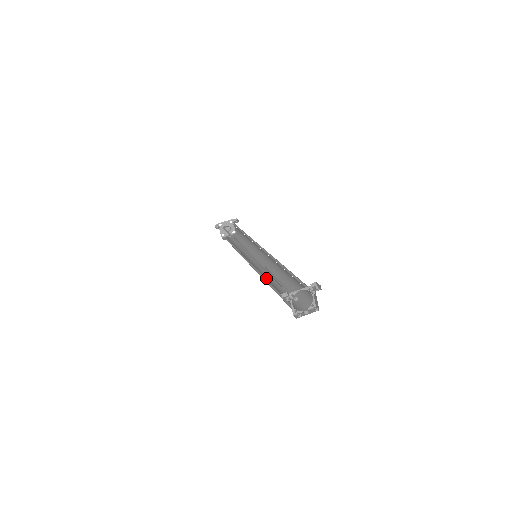
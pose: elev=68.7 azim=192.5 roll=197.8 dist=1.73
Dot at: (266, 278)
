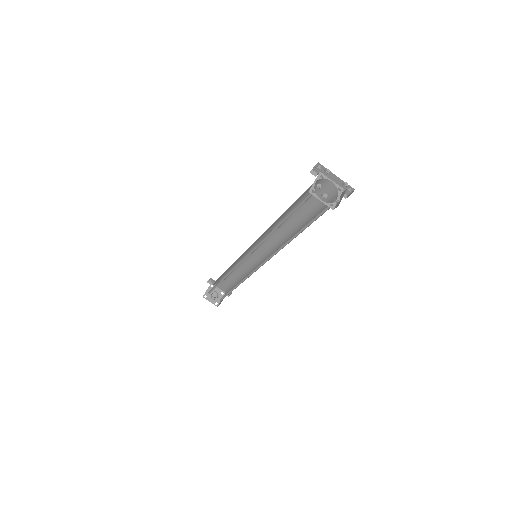
Dot at: occluded
